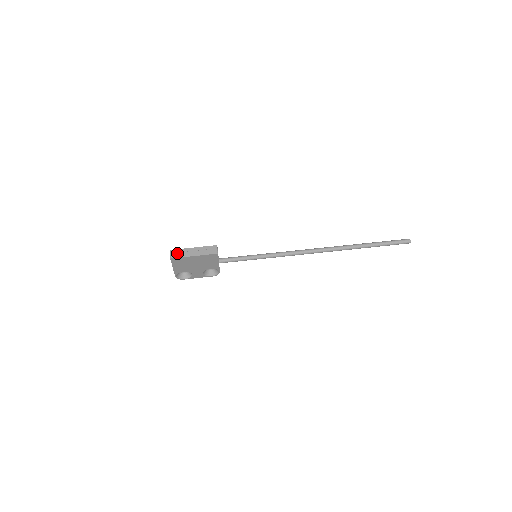
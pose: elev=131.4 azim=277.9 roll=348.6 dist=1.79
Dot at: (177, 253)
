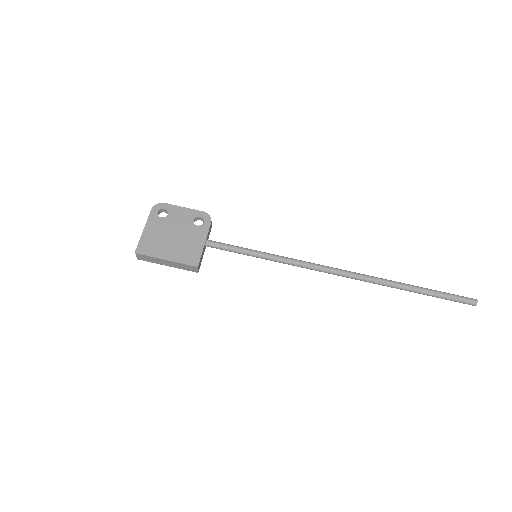
Dot at: (145, 258)
